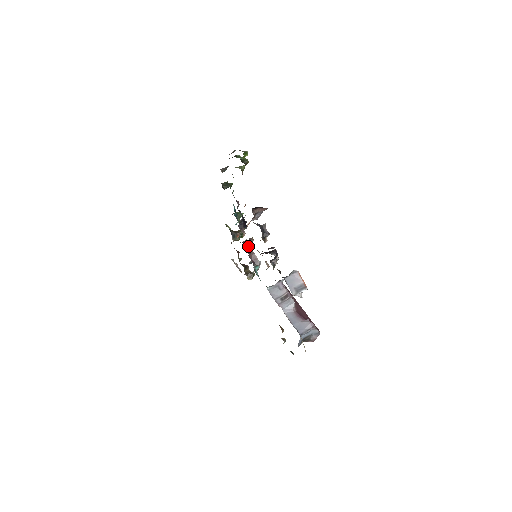
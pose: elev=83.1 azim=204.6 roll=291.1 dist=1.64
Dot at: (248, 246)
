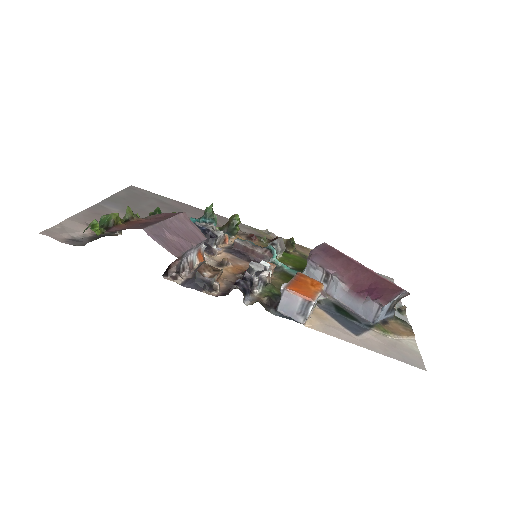
Dot at: (242, 247)
